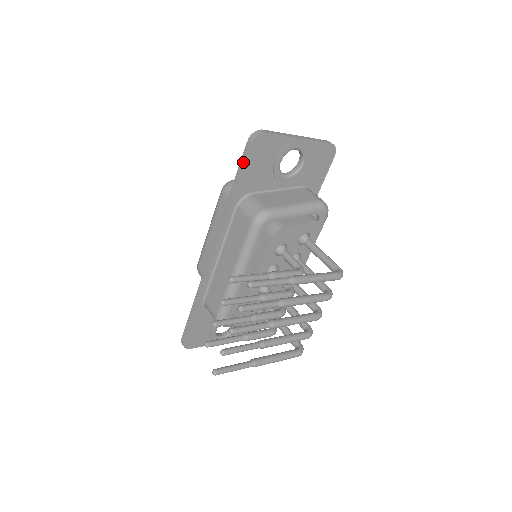
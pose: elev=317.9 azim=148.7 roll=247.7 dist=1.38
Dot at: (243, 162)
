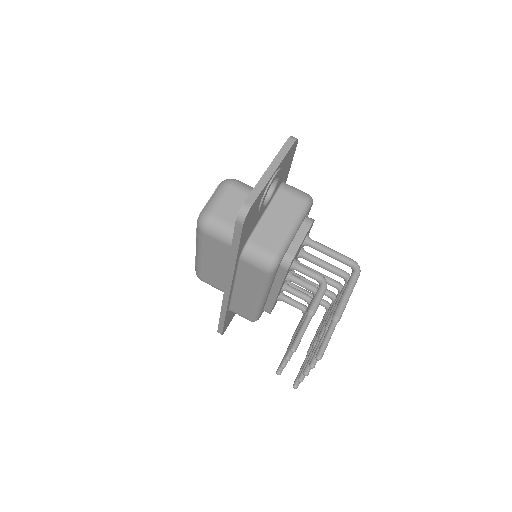
Dot at: (238, 237)
